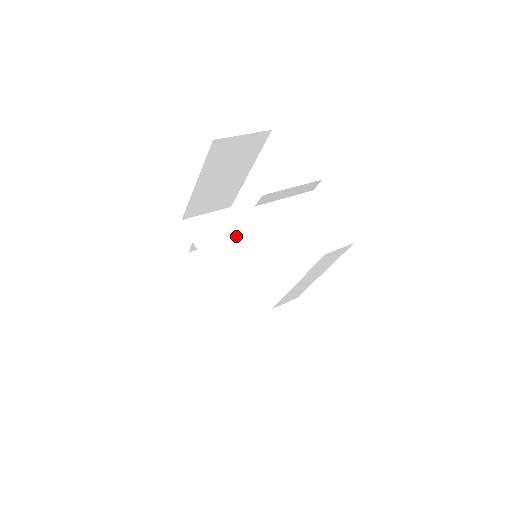
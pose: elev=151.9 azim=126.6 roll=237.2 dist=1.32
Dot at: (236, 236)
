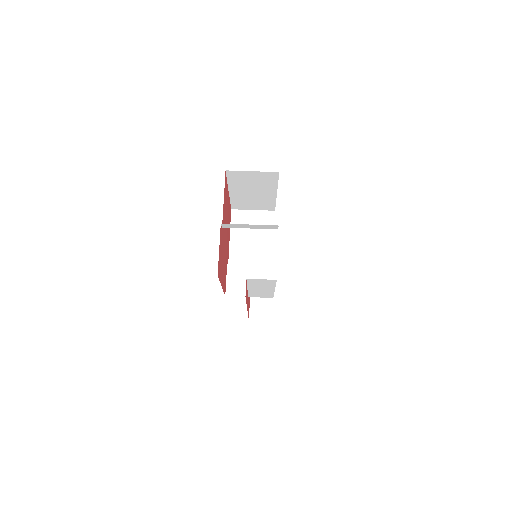
Dot at: (265, 234)
